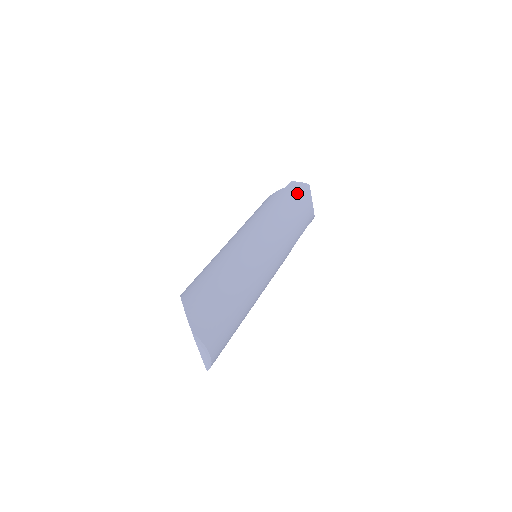
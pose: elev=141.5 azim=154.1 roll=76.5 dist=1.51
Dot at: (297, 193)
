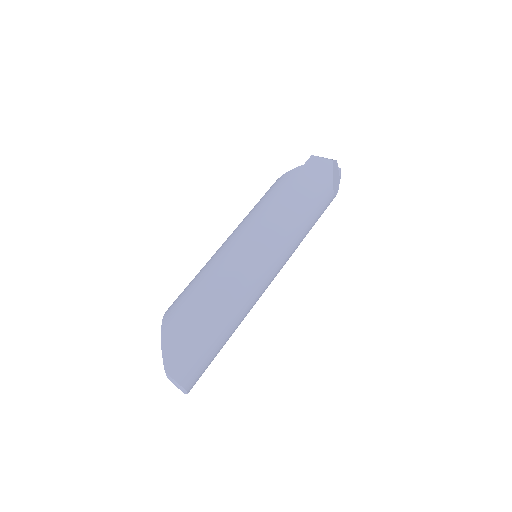
Dot at: (314, 176)
